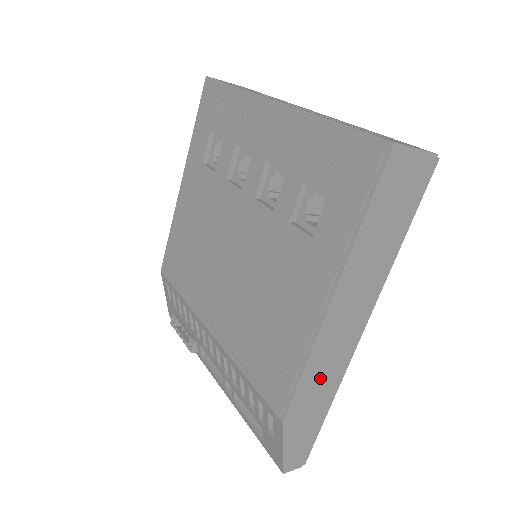
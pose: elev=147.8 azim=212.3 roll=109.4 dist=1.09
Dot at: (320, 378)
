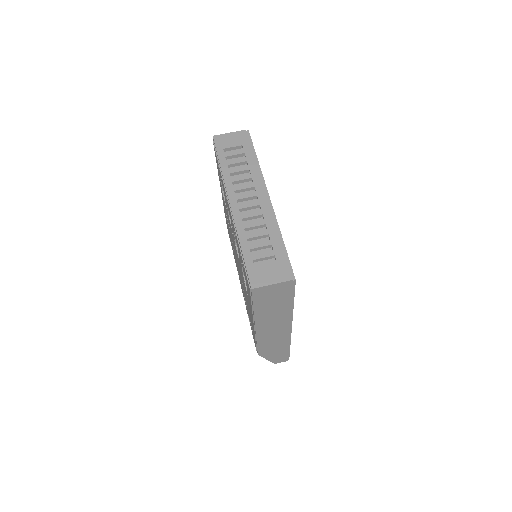
Dot at: (272, 342)
